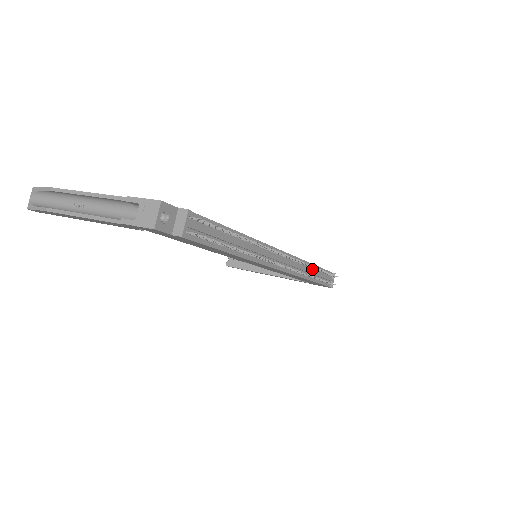
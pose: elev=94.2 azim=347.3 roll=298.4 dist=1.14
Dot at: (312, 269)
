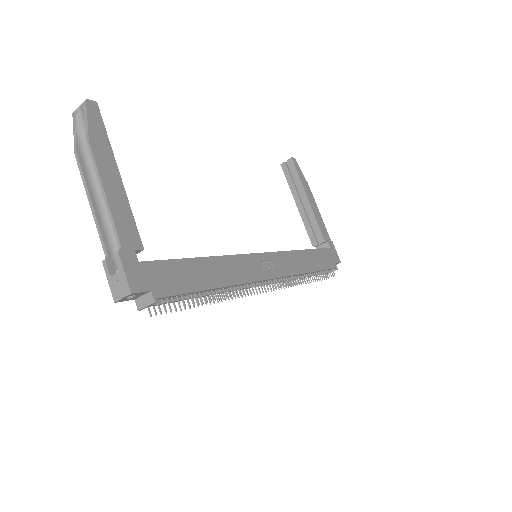
Dot at: (307, 274)
